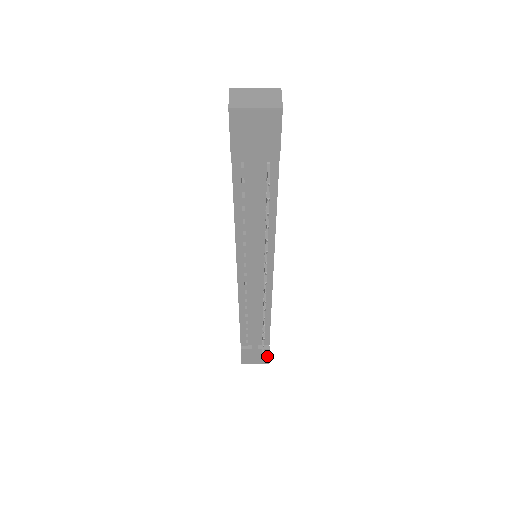
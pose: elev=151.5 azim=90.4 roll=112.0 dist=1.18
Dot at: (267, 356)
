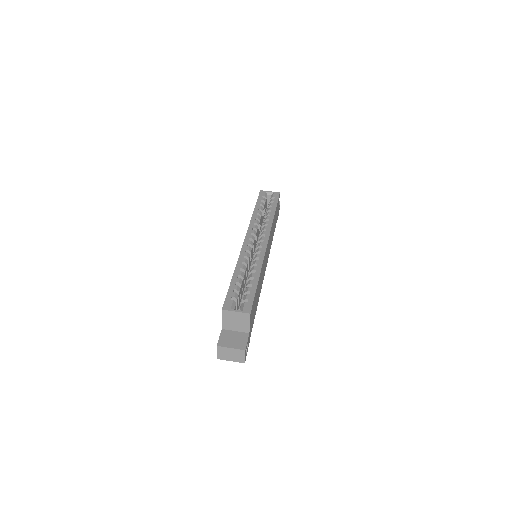
Dot at: occluded
